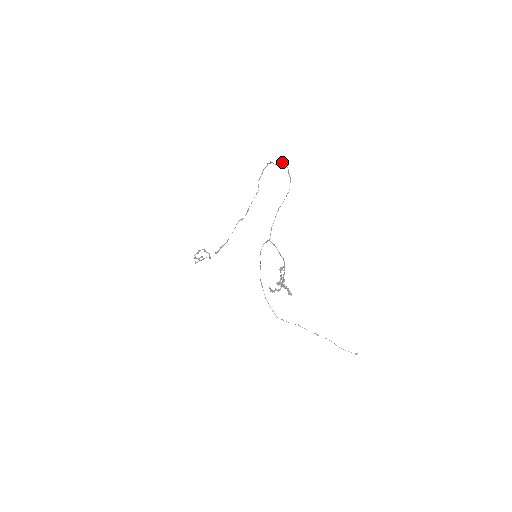
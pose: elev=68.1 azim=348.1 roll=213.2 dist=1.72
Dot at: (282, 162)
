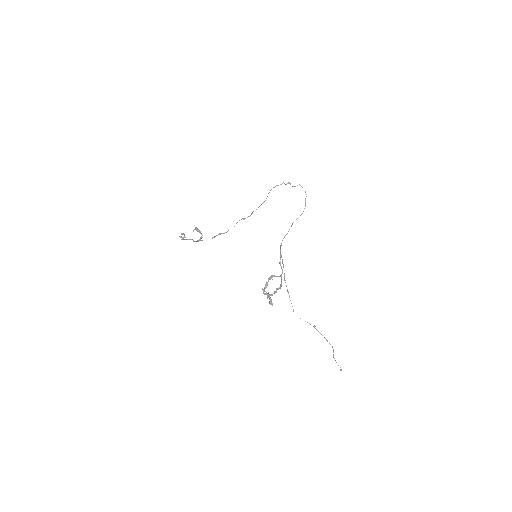
Dot at: occluded
